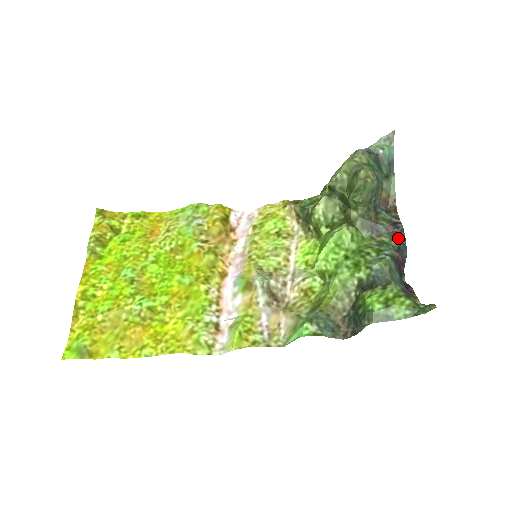
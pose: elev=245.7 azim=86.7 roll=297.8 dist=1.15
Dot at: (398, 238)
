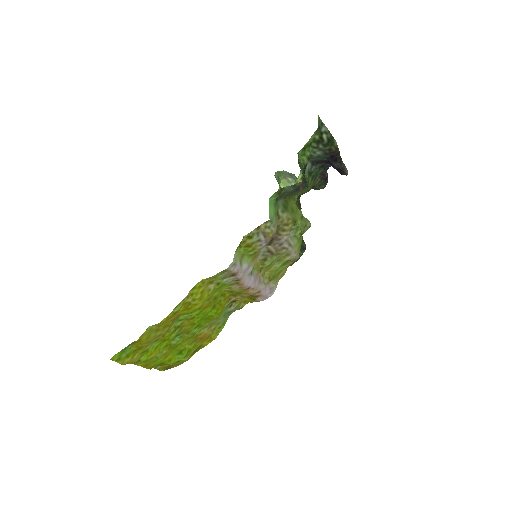
Dot at: (324, 171)
